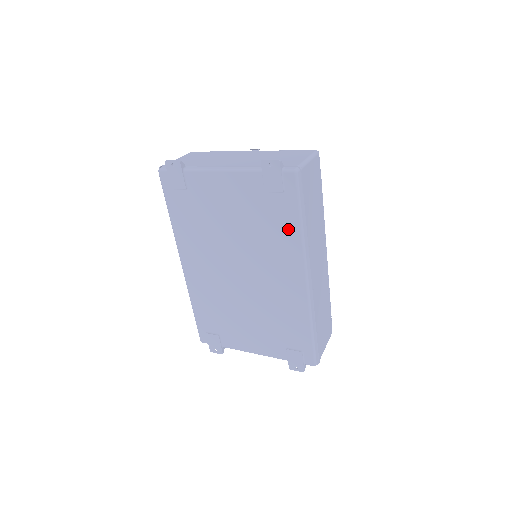
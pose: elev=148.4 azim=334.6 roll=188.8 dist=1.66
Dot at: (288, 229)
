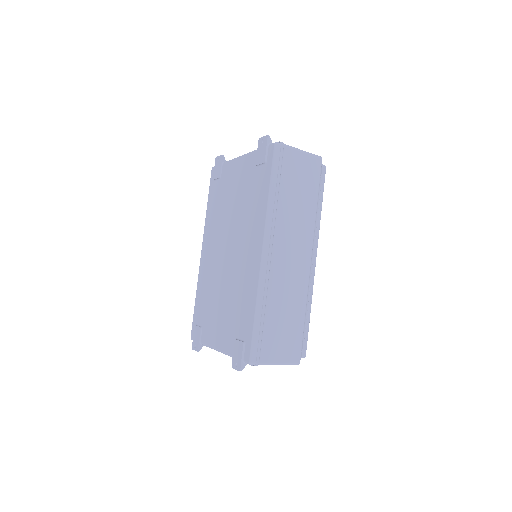
Dot at: (262, 198)
